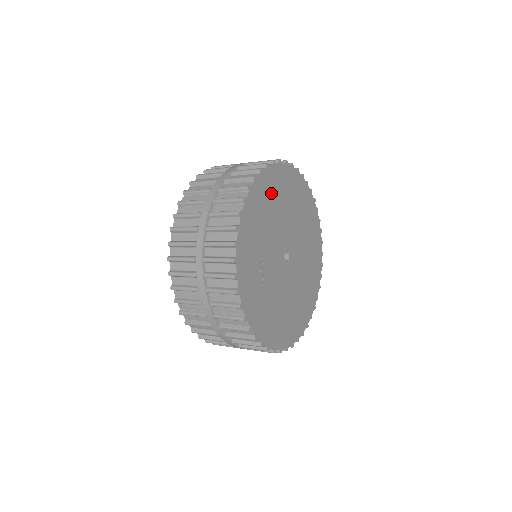
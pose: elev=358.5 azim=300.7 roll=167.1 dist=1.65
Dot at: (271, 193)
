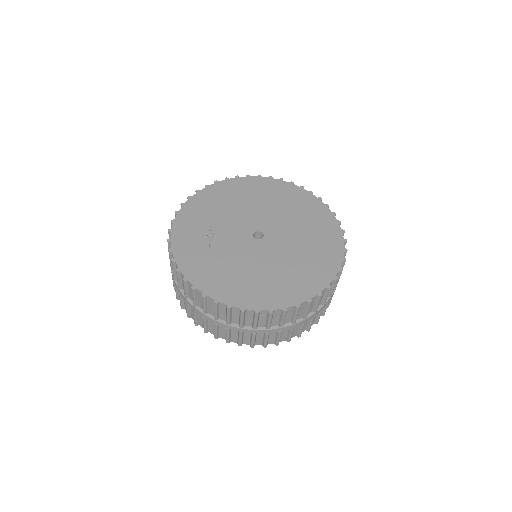
Dot at: (239, 192)
